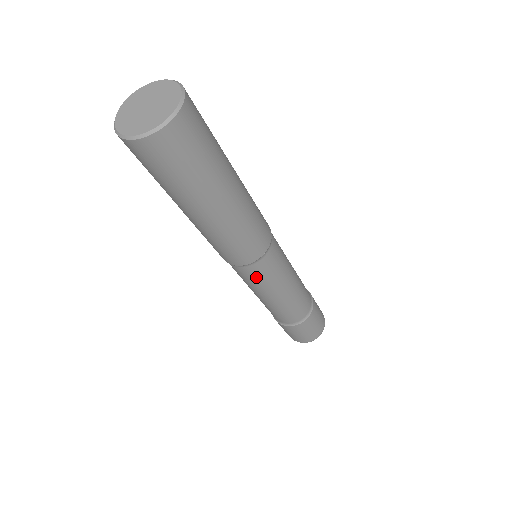
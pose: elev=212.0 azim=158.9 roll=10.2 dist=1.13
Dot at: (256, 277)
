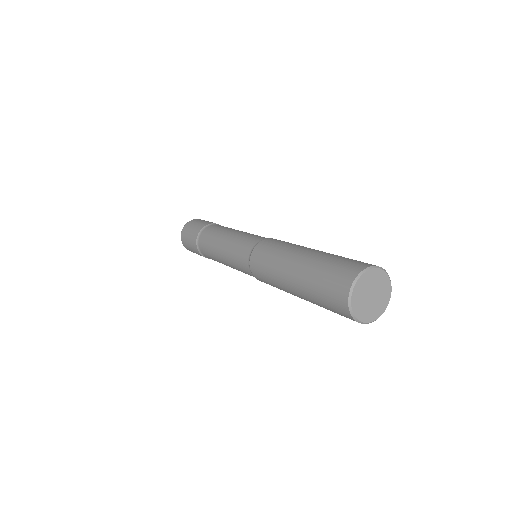
Dot at: occluded
